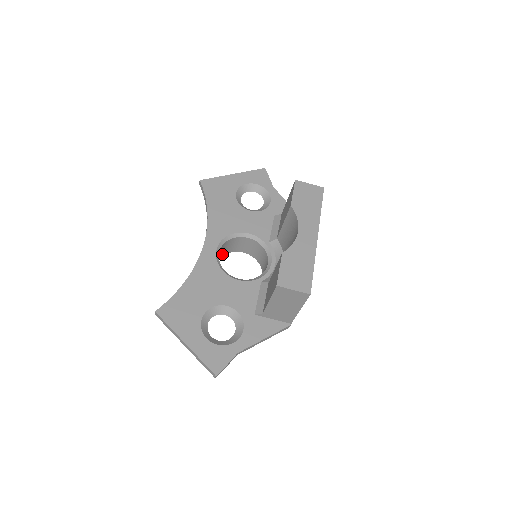
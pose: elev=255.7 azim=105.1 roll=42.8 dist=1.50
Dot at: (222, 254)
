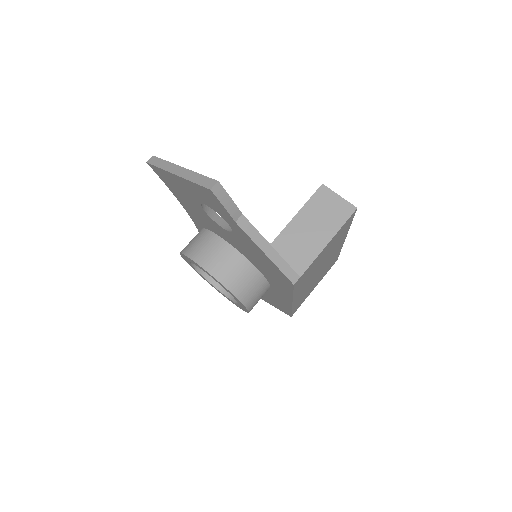
Dot at: occluded
